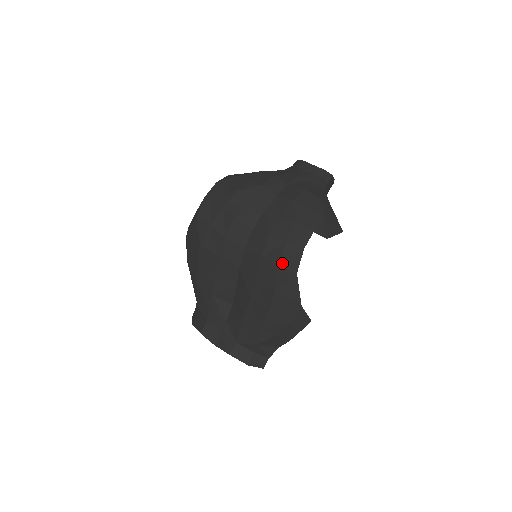
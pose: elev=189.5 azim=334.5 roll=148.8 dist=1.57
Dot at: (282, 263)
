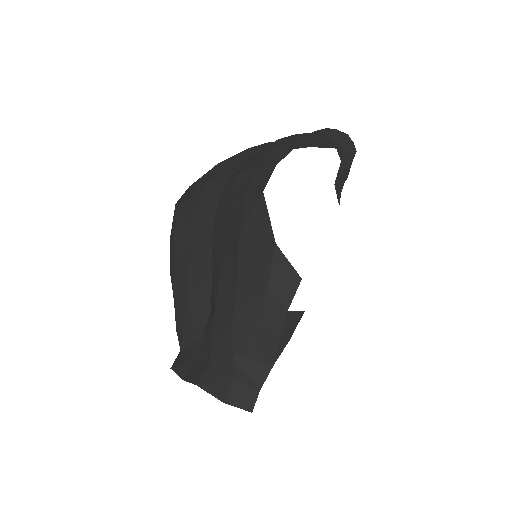
Dot at: (247, 191)
